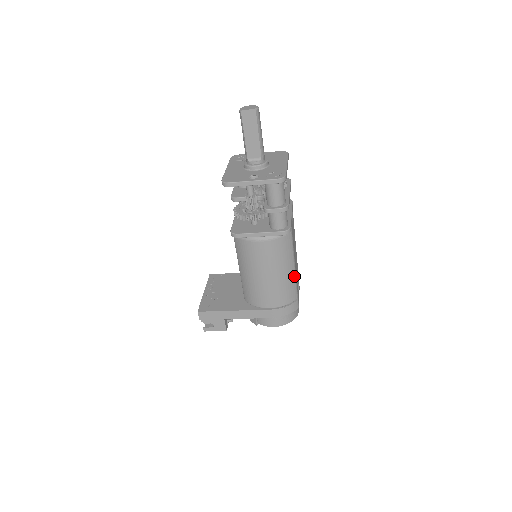
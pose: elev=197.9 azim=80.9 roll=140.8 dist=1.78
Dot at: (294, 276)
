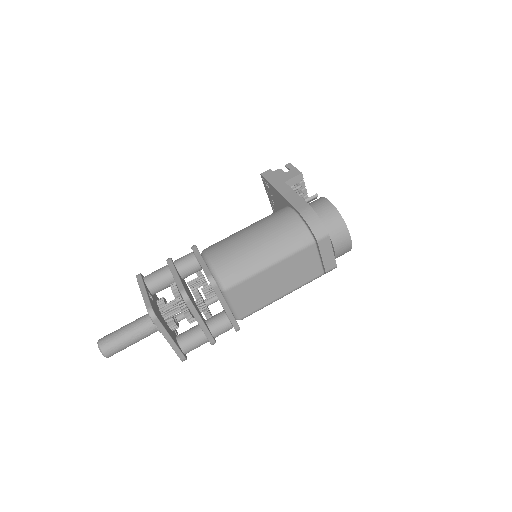
Dot at: (294, 290)
